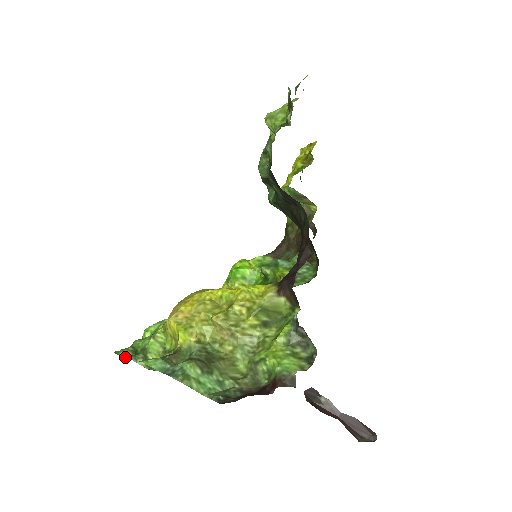
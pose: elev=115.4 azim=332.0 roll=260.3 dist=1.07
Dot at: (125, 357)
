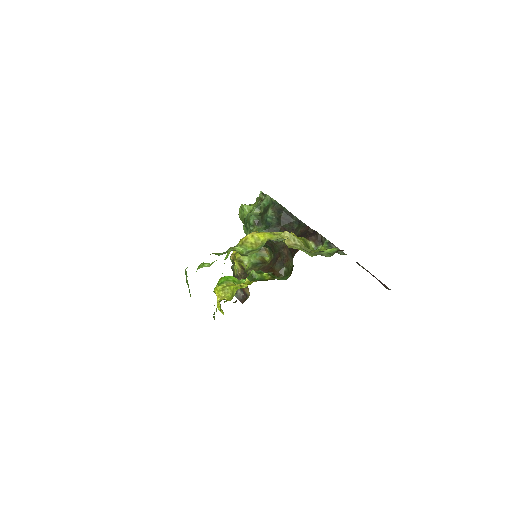
Dot at: occluded
